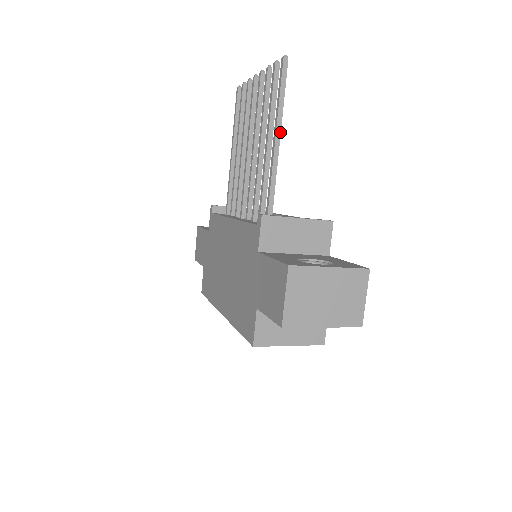
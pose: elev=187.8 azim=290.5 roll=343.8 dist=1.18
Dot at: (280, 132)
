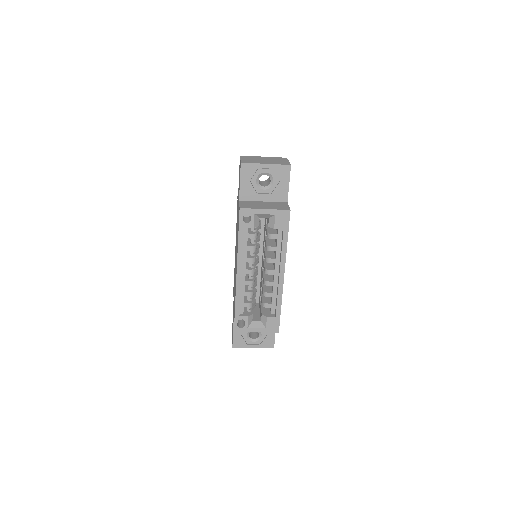
Dot at: occluded
